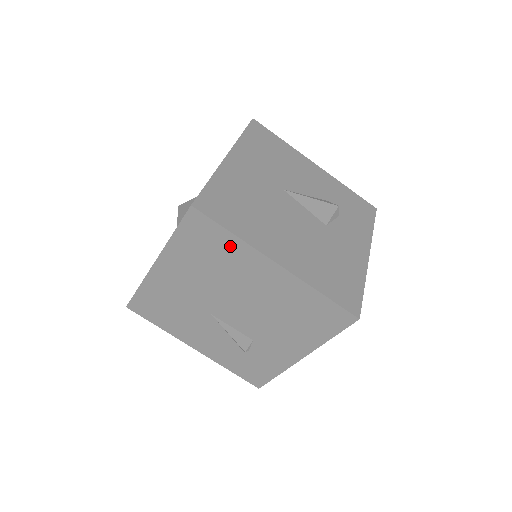
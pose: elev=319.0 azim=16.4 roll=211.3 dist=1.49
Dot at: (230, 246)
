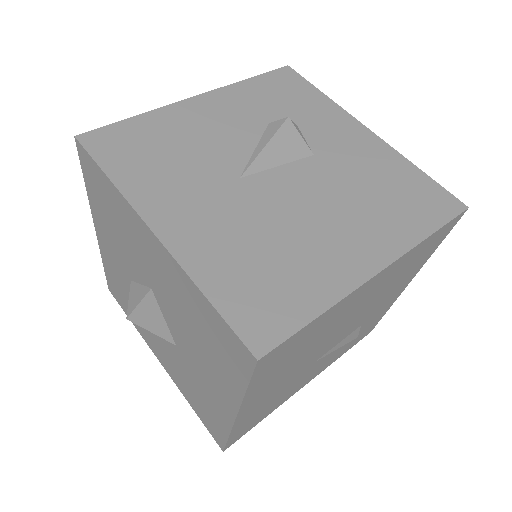
Dot at: (321, 322)
